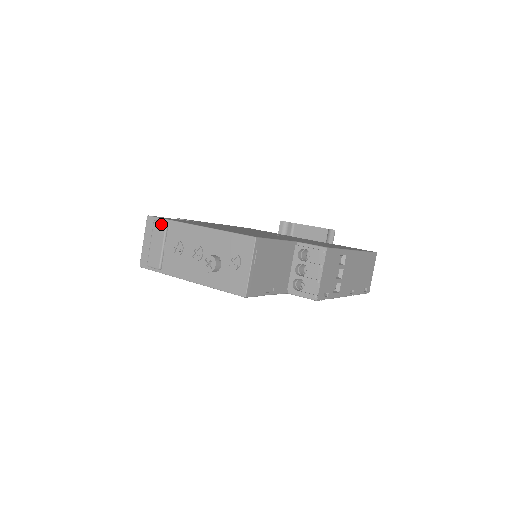
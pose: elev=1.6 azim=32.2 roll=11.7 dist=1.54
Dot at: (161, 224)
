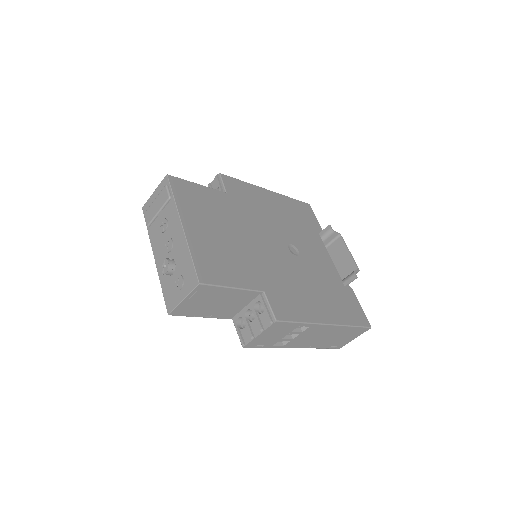
Dot at: (167, 194)
